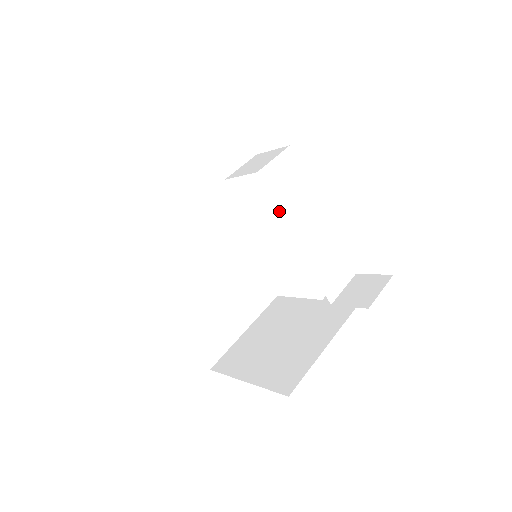
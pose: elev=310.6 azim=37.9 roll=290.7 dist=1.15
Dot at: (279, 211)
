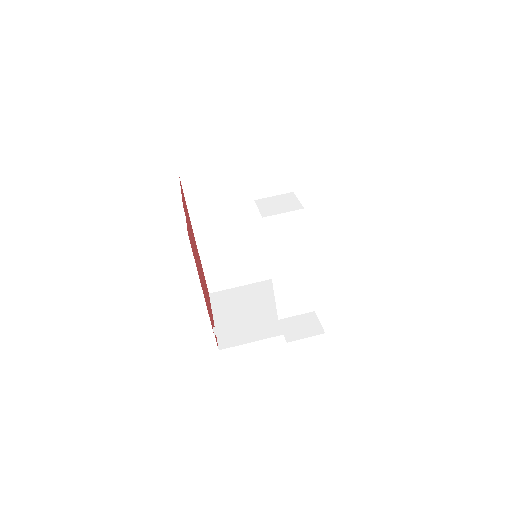
Dot at: (267, 248)
